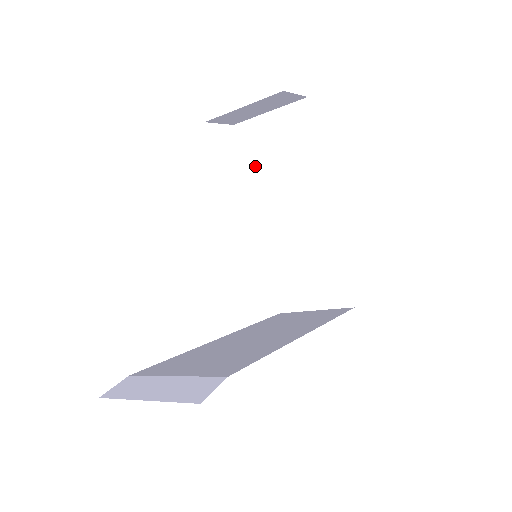
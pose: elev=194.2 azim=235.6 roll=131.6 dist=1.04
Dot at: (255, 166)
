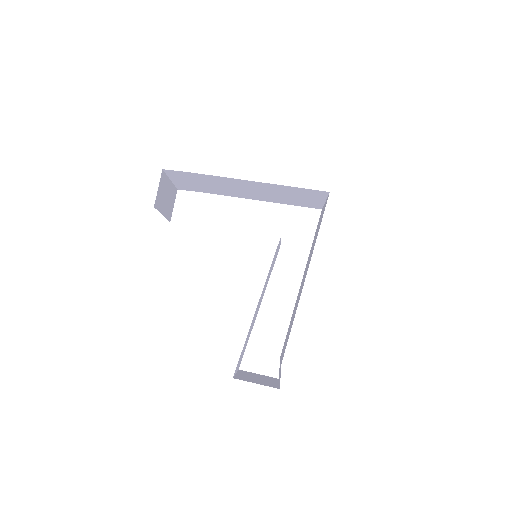
Dot at: (208, 191)
